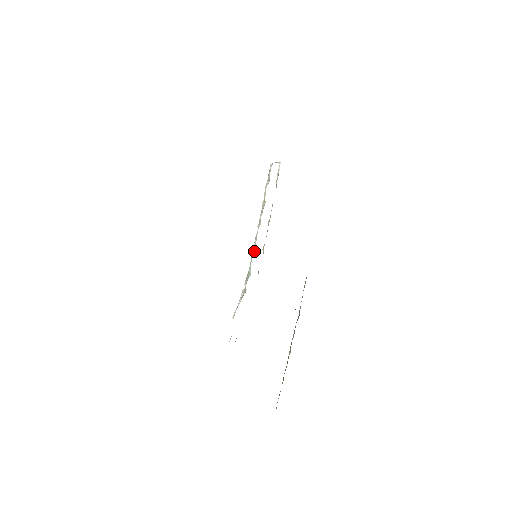
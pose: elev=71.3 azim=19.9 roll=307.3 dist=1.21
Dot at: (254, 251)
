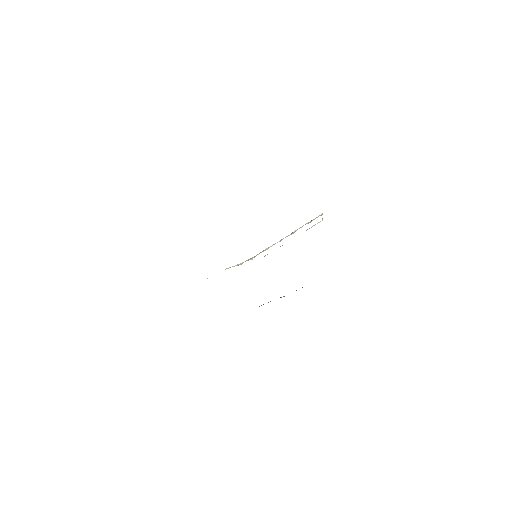
Dot at: occluded
